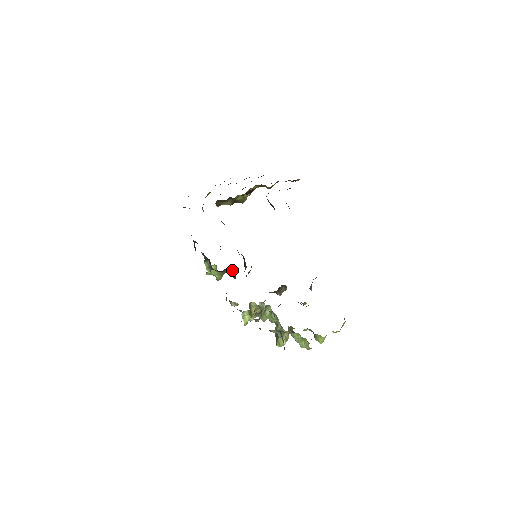
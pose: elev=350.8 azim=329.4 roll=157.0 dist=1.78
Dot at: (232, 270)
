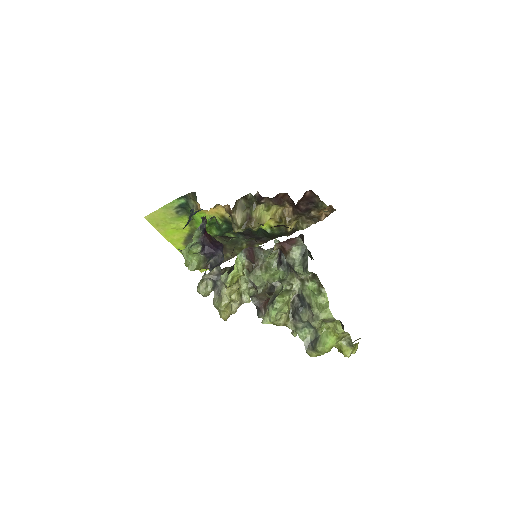
Dot at: (221, 256)
